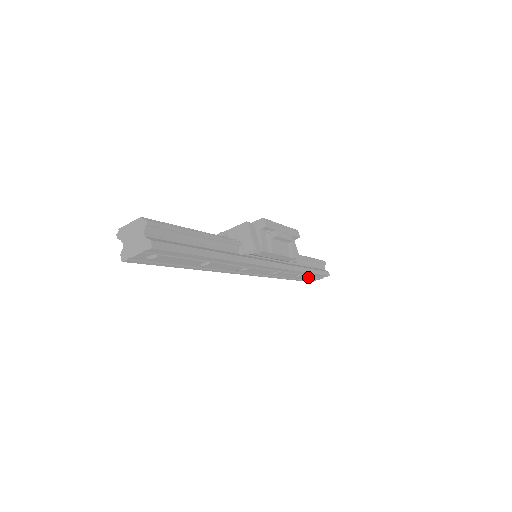
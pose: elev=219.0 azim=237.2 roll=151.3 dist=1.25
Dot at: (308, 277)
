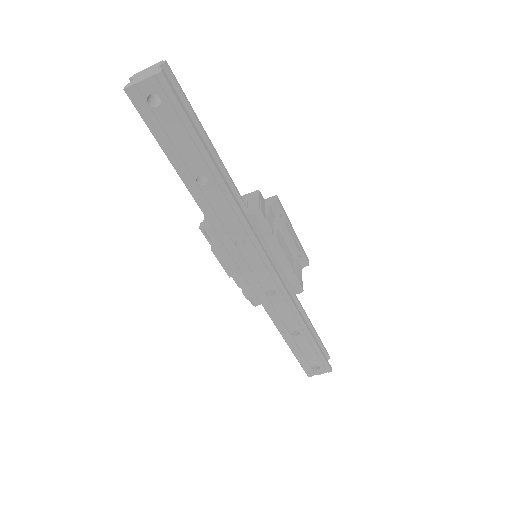
Dot at: (306, 351)
